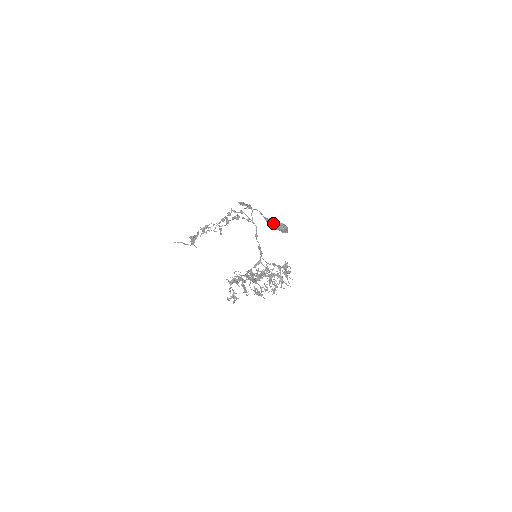
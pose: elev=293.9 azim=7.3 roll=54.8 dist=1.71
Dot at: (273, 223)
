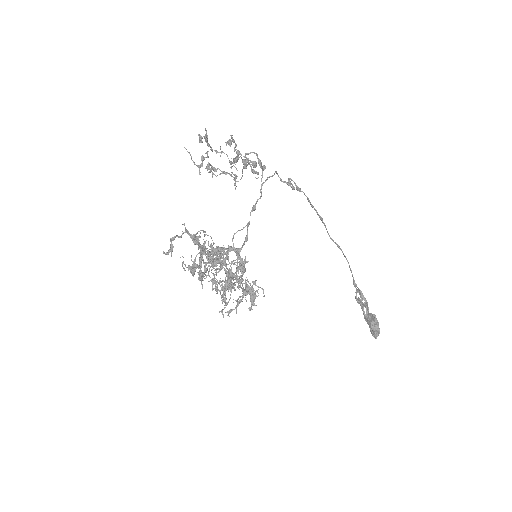
Dot at: (364, 304)
